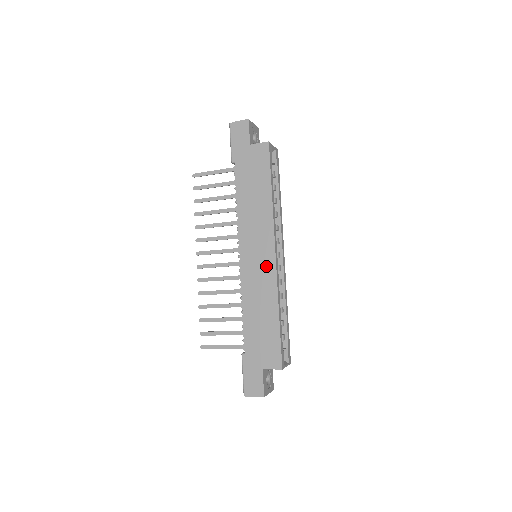
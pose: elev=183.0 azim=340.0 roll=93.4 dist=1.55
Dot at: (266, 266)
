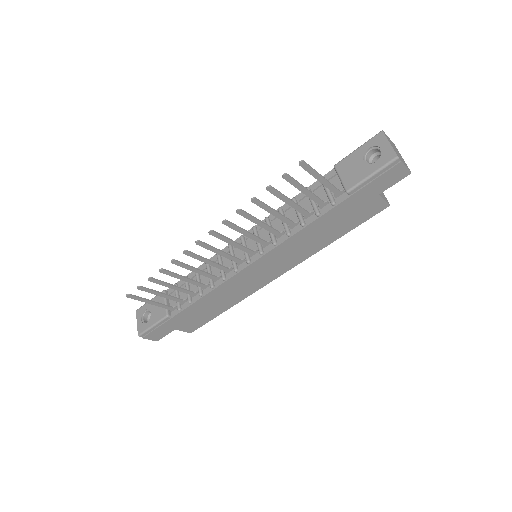
Dot at: (260, 281)
